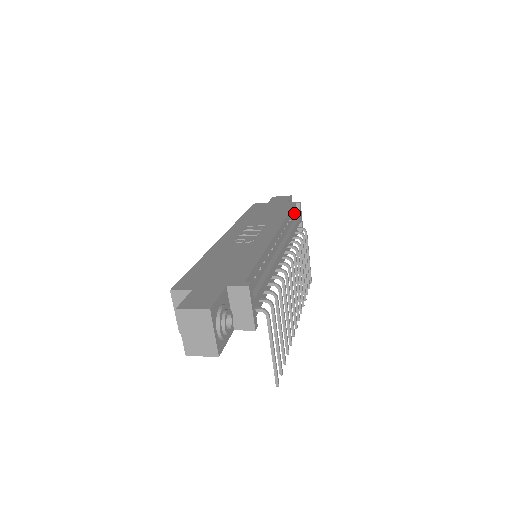
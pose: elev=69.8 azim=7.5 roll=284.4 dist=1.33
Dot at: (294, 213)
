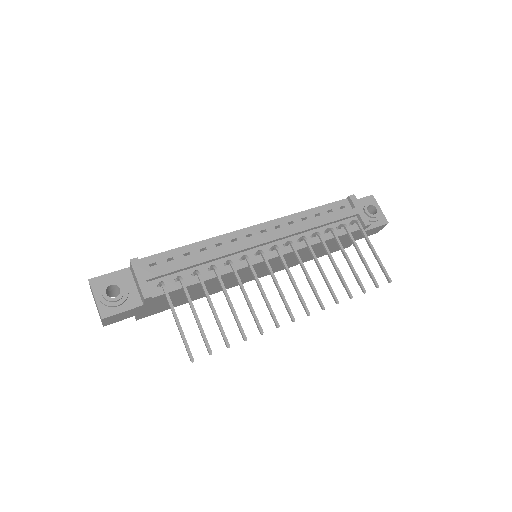
Dot at: (343, 208)
